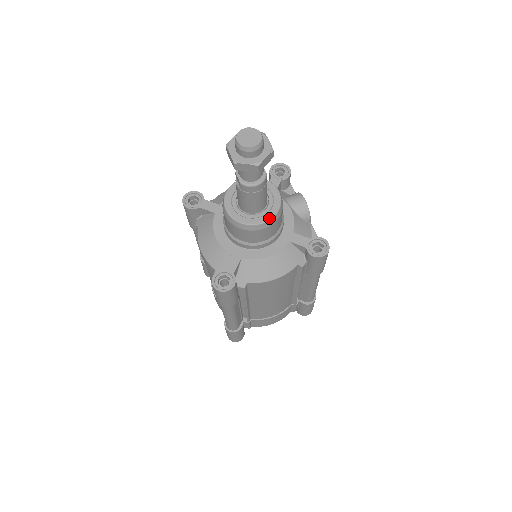
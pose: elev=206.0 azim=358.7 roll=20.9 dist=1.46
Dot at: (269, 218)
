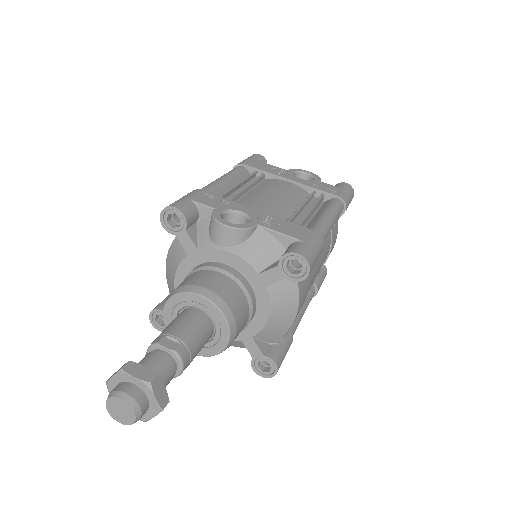
Dot at: (227, 331)
